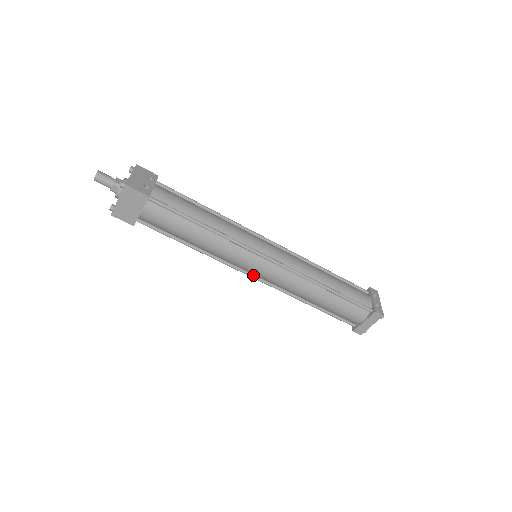
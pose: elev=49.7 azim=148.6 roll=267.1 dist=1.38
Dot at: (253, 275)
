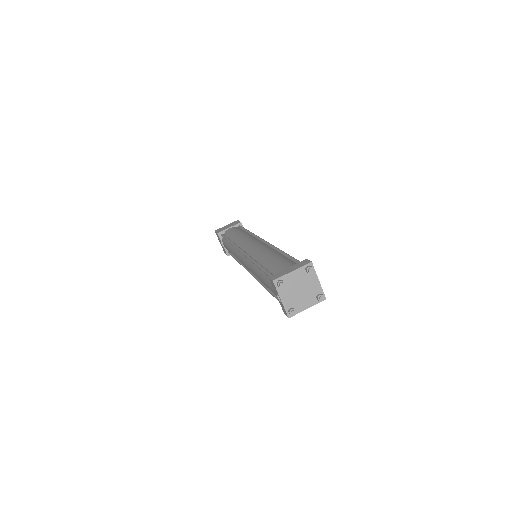
Dot at: (243, 250)
